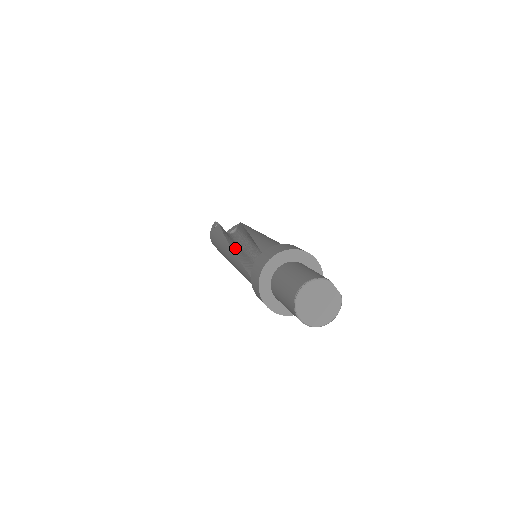
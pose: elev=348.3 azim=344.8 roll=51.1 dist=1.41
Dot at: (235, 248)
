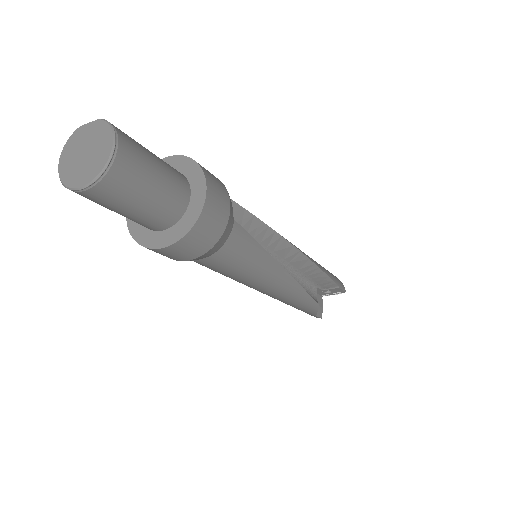
Dot at: occluded
